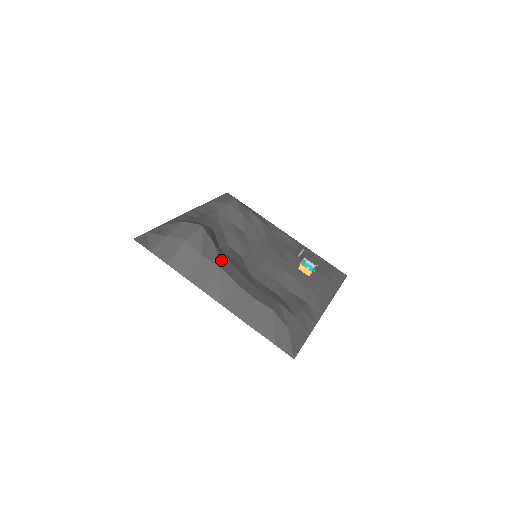
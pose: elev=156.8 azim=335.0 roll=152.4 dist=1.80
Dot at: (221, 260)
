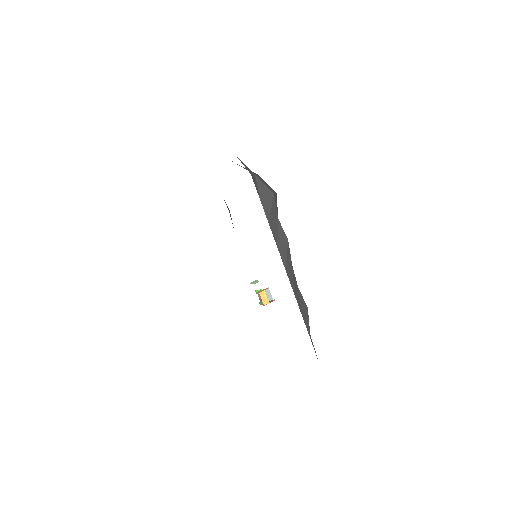
Dot at: occluded
